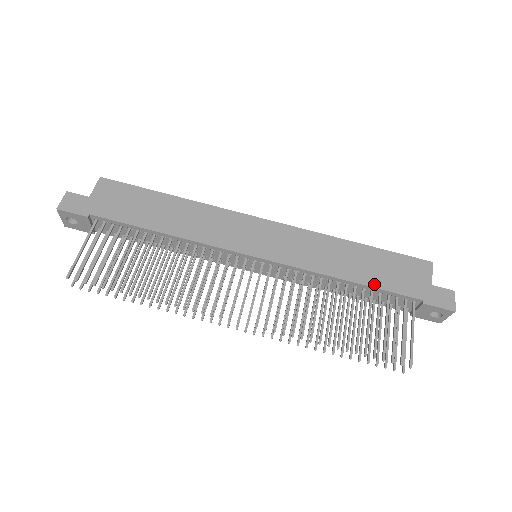
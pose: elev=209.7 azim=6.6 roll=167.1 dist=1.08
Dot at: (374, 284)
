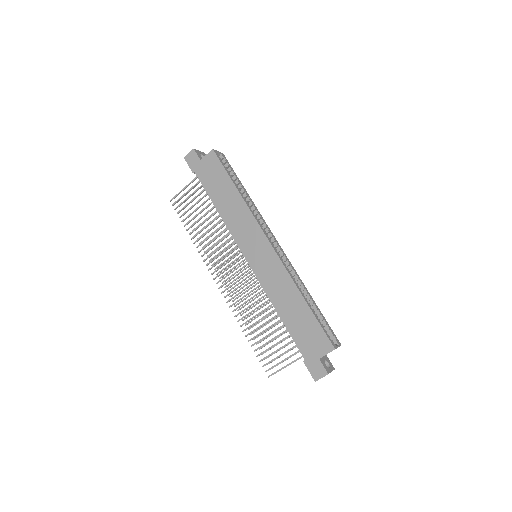
Dot at: (289, 328)
